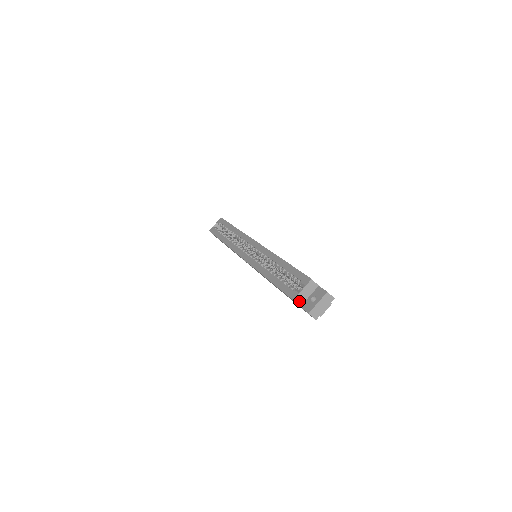
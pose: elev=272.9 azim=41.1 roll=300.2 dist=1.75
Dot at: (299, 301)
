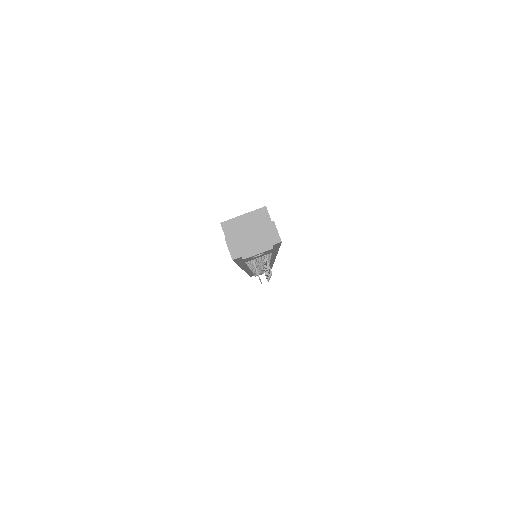
Dot at: (229, 231)
